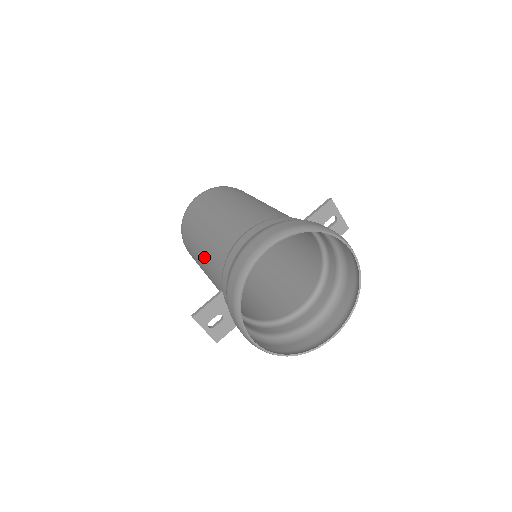
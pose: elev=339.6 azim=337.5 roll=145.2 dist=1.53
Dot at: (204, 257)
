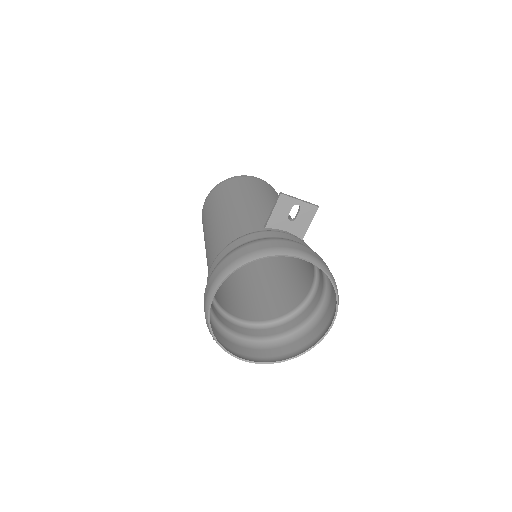
Dot at: occluded
